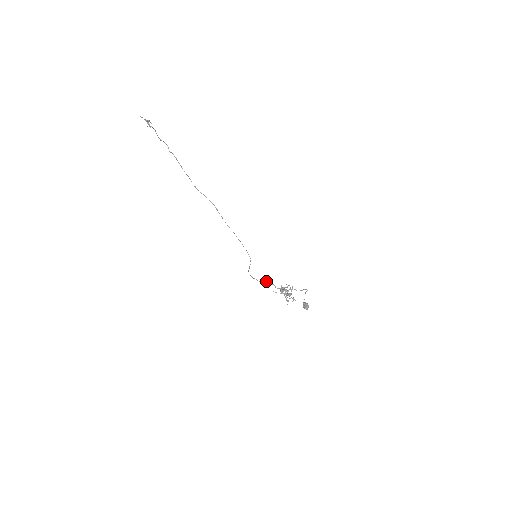
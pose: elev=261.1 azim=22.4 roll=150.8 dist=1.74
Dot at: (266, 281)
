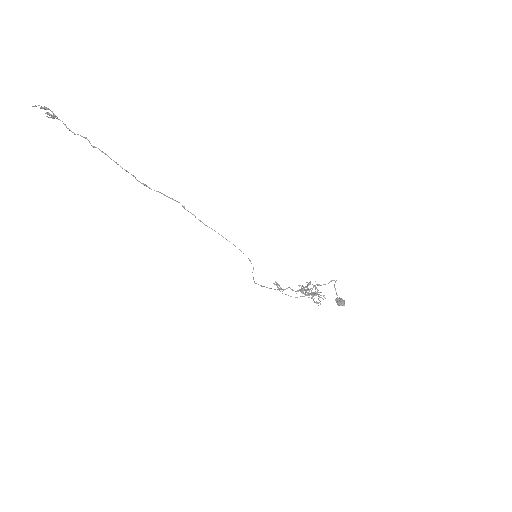
Dot at: occluded
